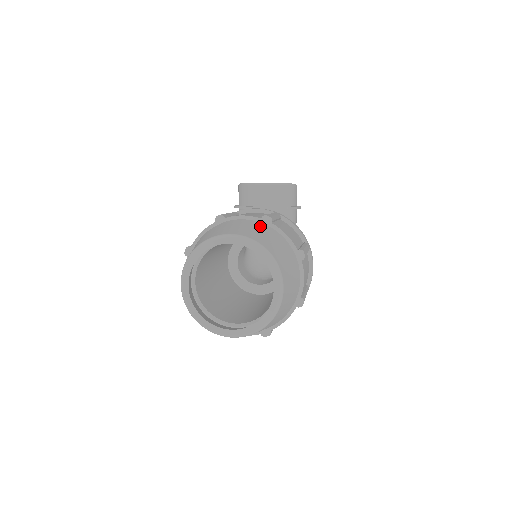
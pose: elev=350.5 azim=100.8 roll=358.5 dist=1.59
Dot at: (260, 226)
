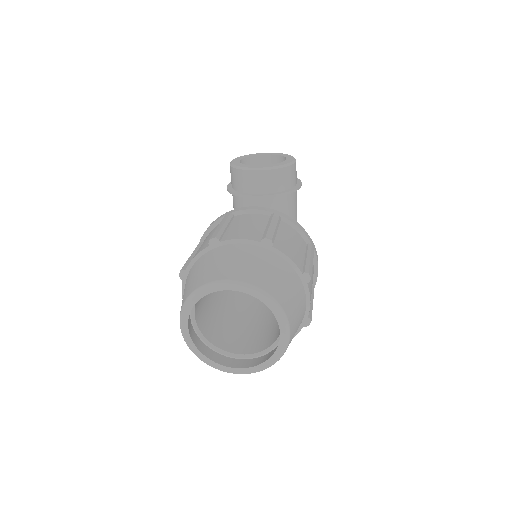
Dot at: (260, 255)
